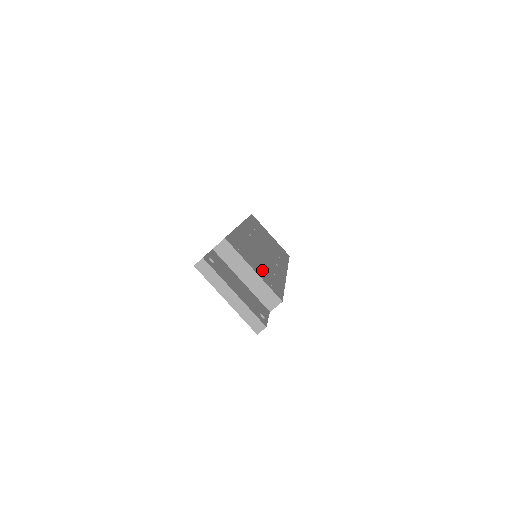
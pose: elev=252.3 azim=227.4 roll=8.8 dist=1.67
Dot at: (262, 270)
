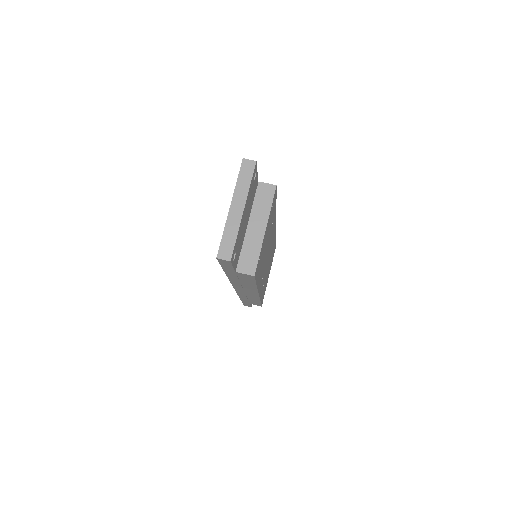
Dot at: (264, 246)
